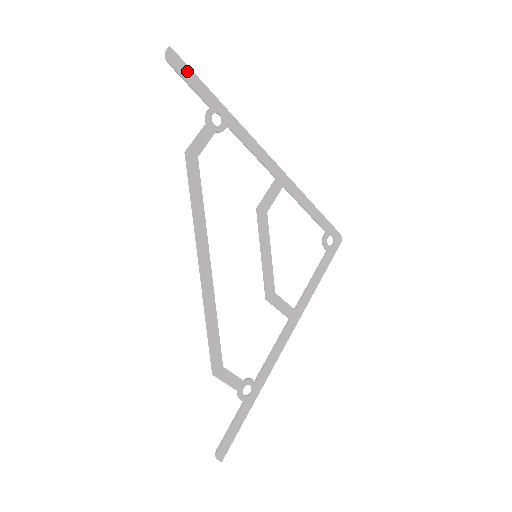
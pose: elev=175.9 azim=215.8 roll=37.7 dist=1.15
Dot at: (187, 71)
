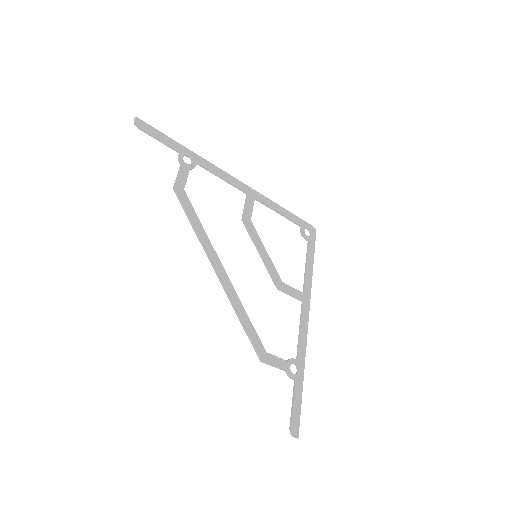
Dot at: (154, 131)
